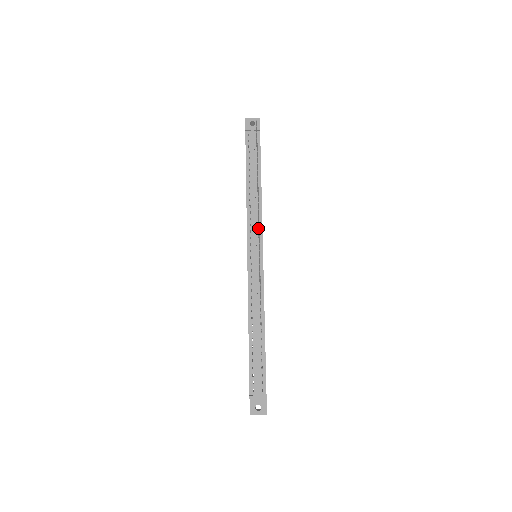
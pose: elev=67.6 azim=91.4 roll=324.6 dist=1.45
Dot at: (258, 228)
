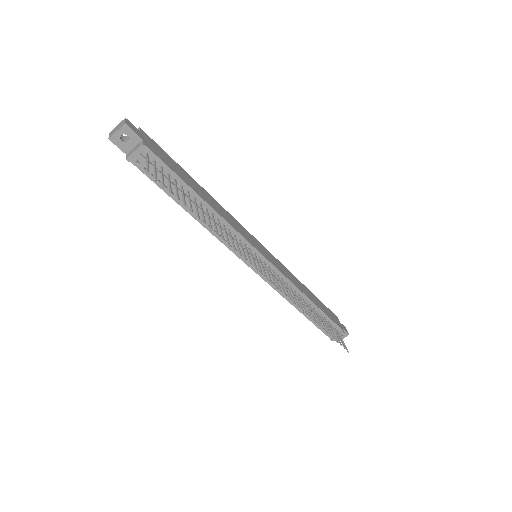
Dot at: (247, 253)
